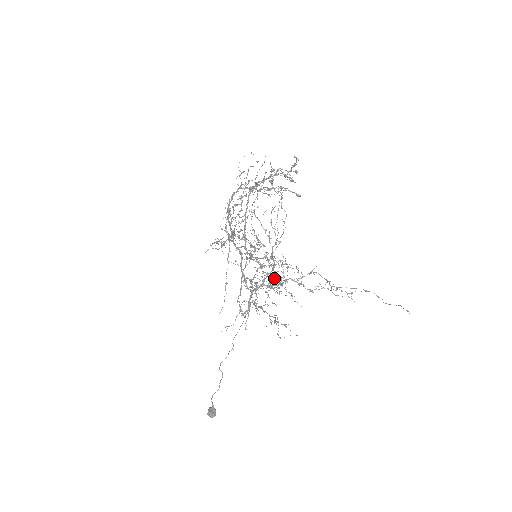
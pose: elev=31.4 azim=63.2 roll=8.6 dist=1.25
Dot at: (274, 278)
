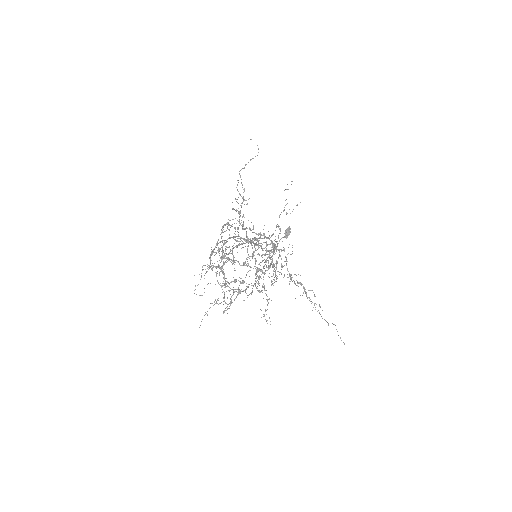
Dot at: occluded
